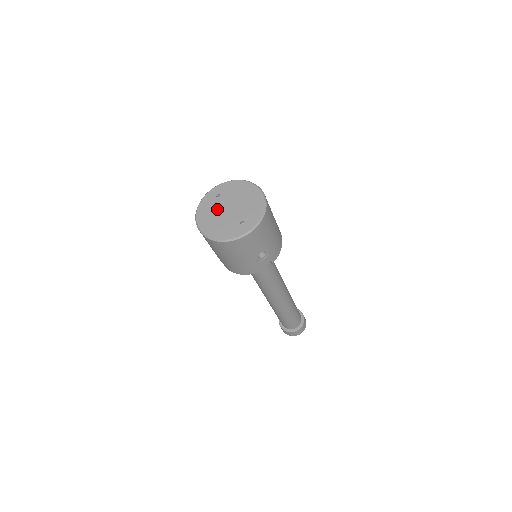
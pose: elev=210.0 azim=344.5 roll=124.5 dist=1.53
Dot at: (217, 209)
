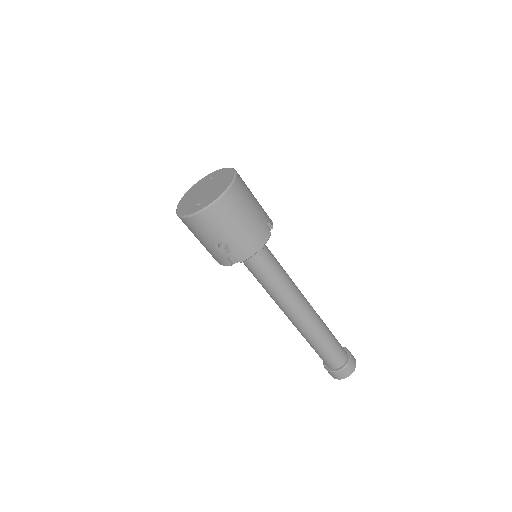
Dot at: (200, 189)
